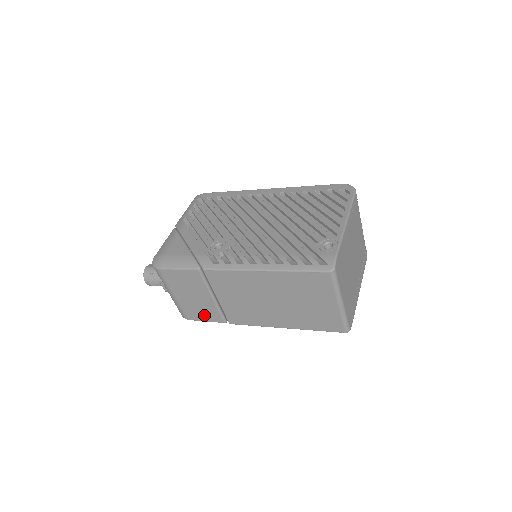
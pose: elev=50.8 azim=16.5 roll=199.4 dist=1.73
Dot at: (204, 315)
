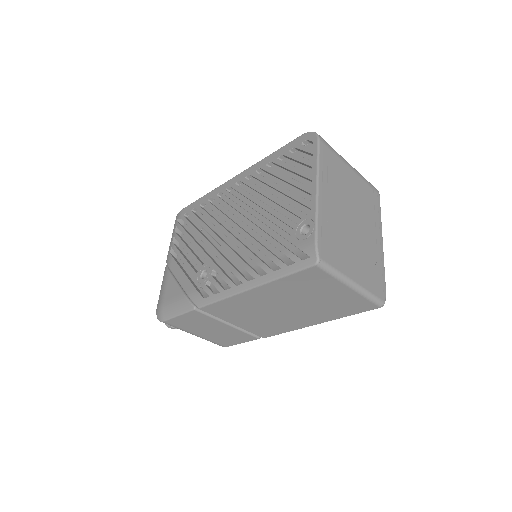
Dot at: (235, 340)
